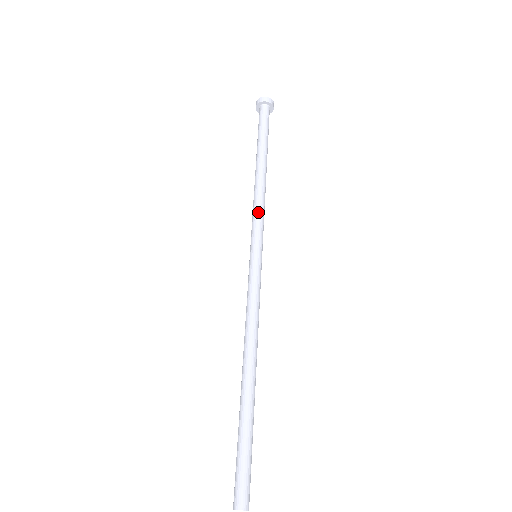
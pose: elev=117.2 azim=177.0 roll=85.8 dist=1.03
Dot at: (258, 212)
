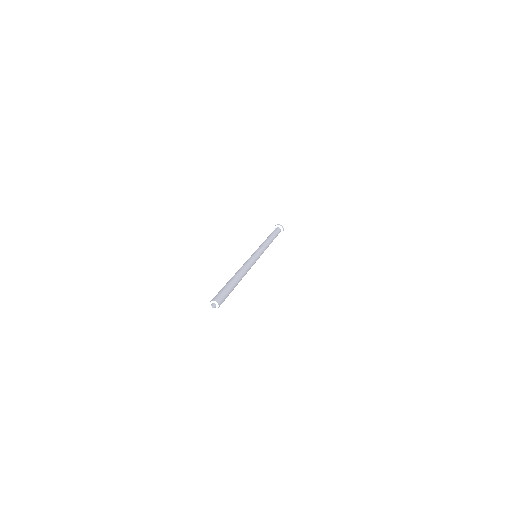
Dot at: (263, 245)
